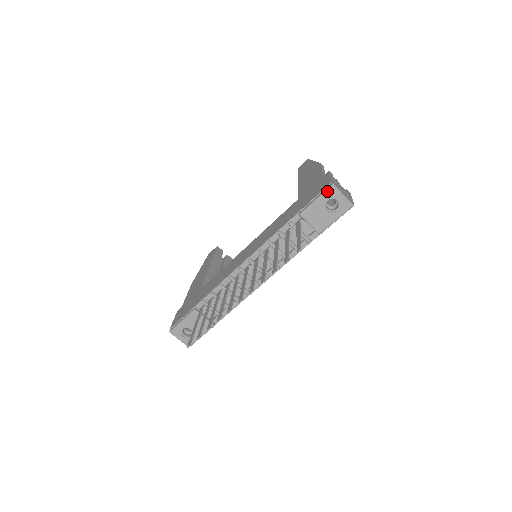
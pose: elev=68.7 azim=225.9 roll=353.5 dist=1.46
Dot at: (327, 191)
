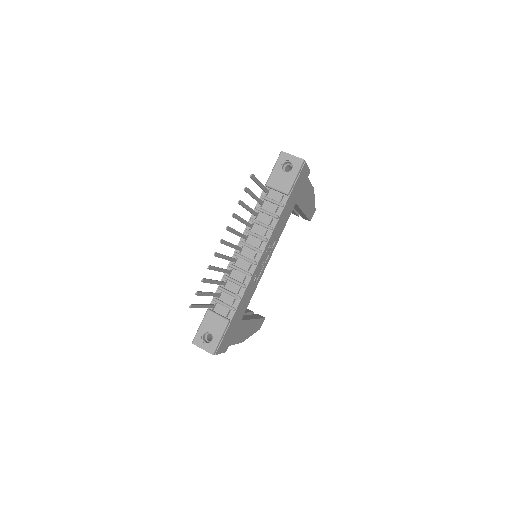
Dot at: (279, 158)
